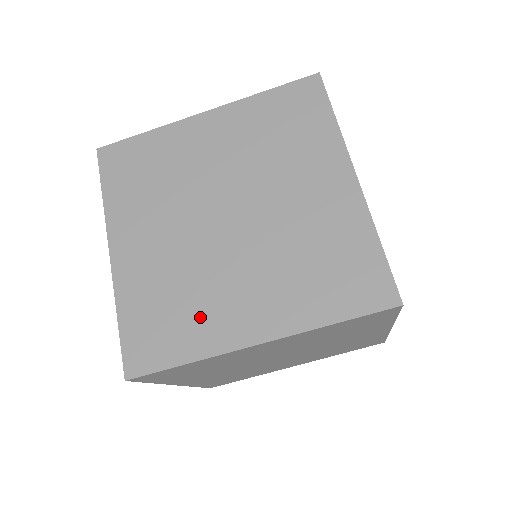
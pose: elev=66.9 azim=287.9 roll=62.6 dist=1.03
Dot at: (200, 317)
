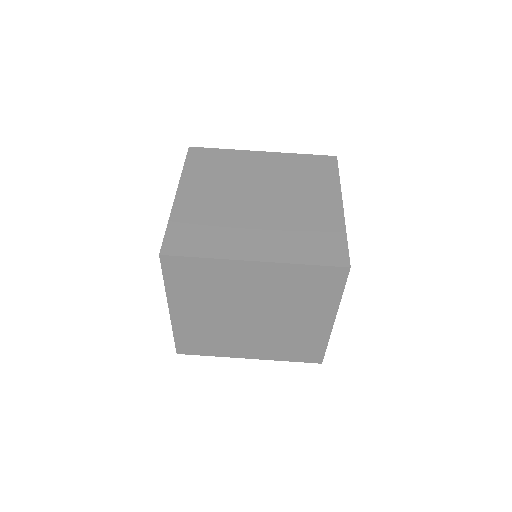
Dot at: (222, 238)
